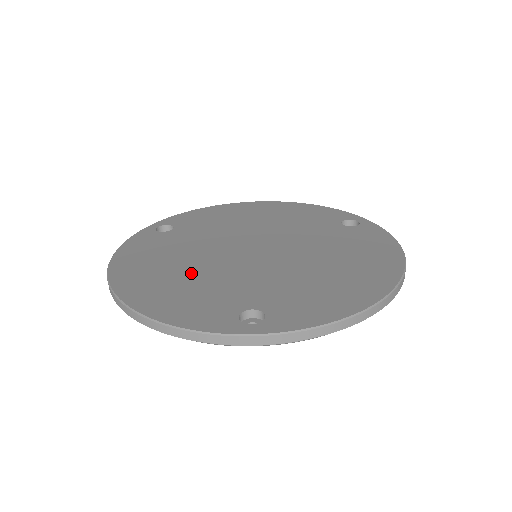
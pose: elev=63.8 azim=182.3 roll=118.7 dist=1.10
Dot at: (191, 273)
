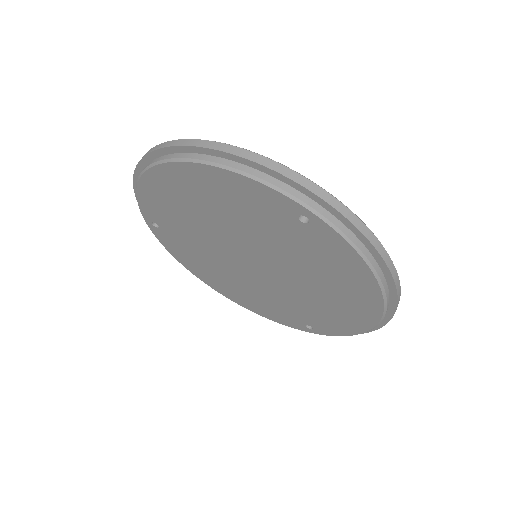
Dot at: occluded
